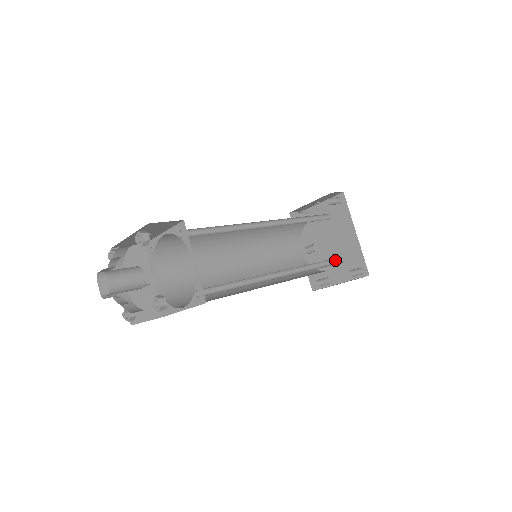
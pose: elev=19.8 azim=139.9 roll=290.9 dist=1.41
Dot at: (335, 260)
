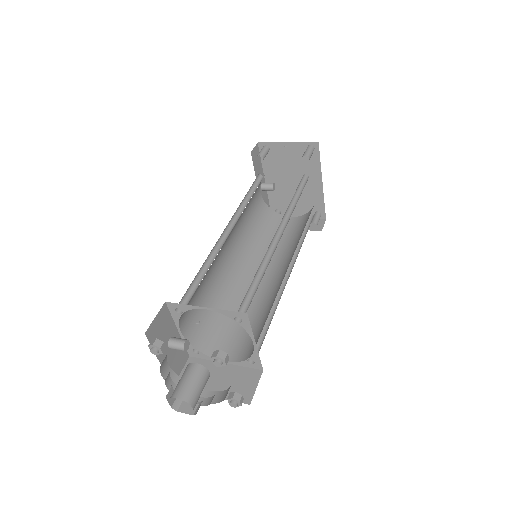
Dot at: (306, 219)
